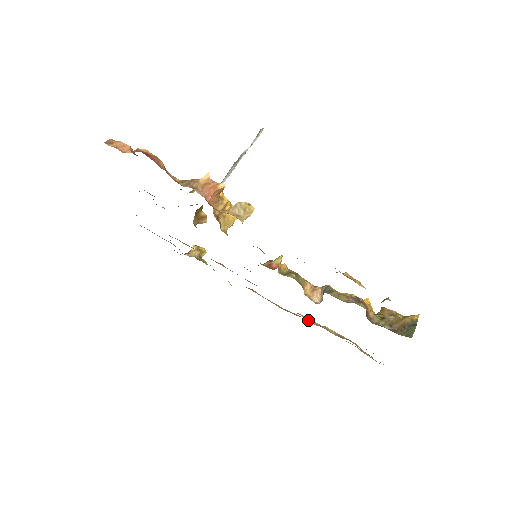
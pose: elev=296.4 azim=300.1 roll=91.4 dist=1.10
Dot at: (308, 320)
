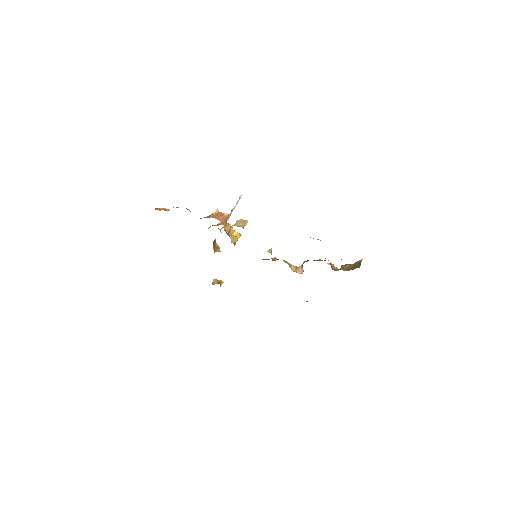
Dot at: occluded
